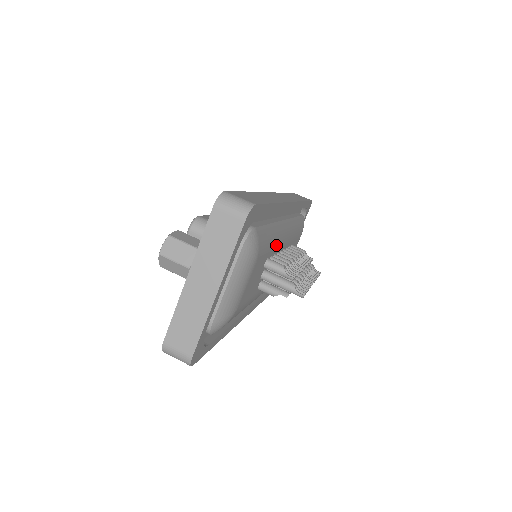
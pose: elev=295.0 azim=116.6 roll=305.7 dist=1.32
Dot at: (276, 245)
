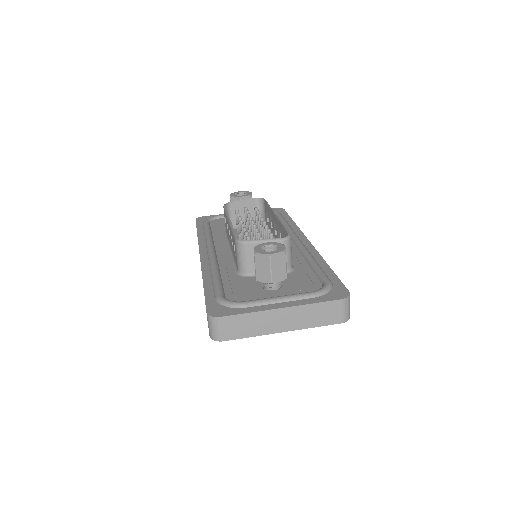
Dot at: occluded
